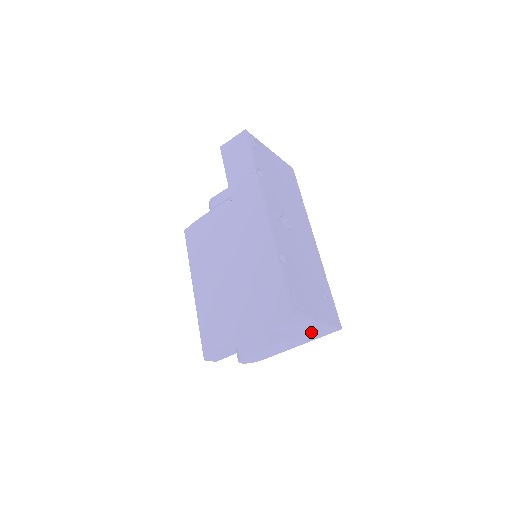
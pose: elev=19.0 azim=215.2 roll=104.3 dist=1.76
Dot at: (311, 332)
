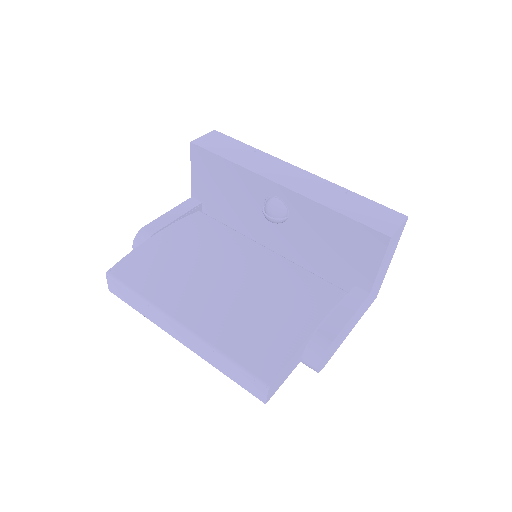
Dot at: (374, 289)
